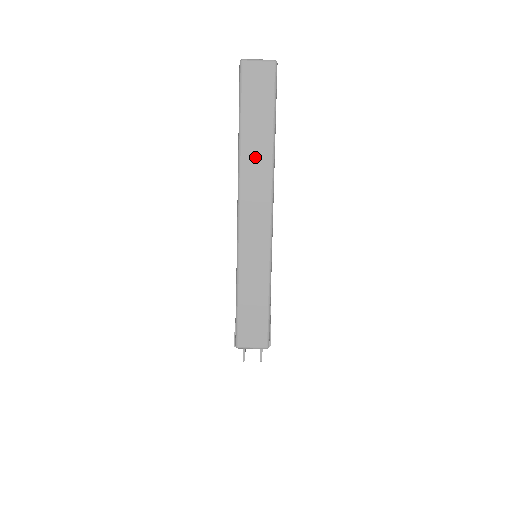
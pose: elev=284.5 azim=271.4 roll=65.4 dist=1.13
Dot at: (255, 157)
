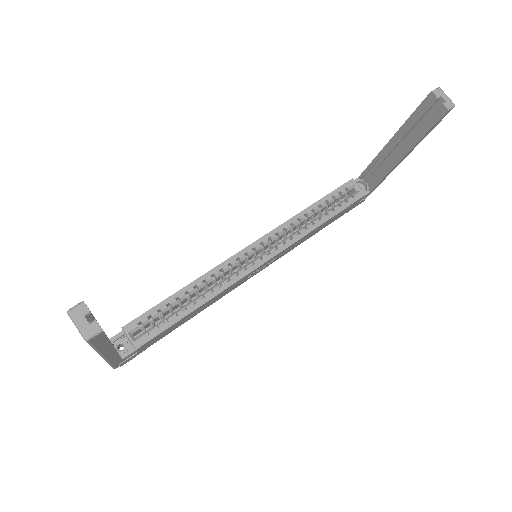
Dot at: occluded
